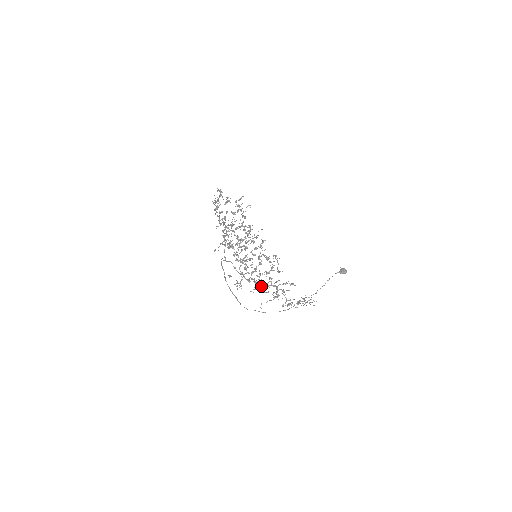
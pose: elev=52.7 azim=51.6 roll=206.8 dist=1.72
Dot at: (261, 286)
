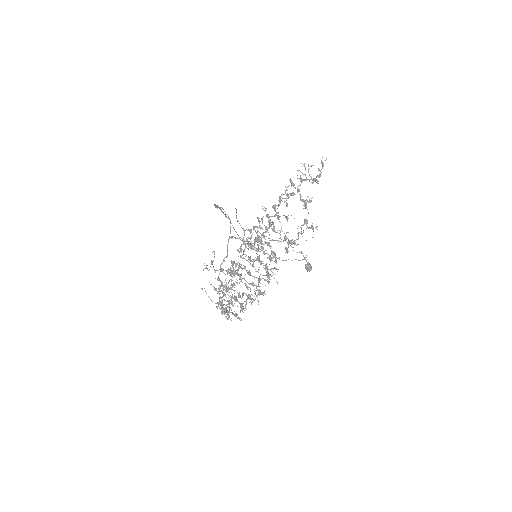
Dot at: occluded
